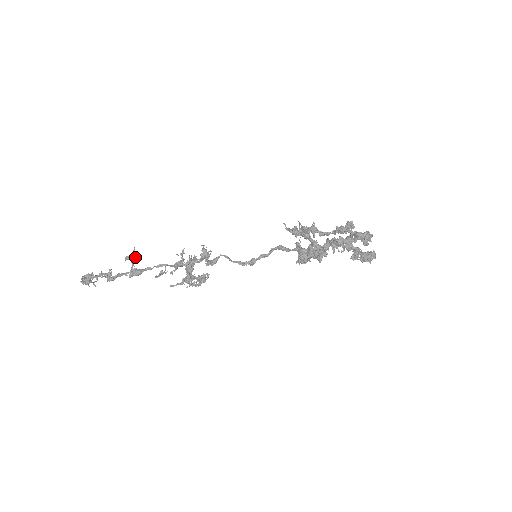
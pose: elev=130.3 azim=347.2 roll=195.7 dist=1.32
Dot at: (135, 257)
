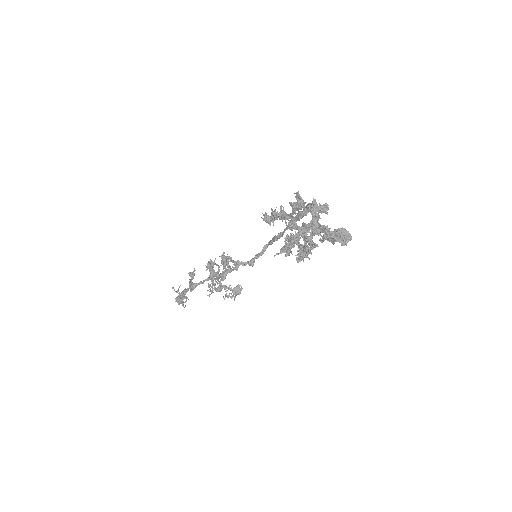
Dot at: (192, 272)
